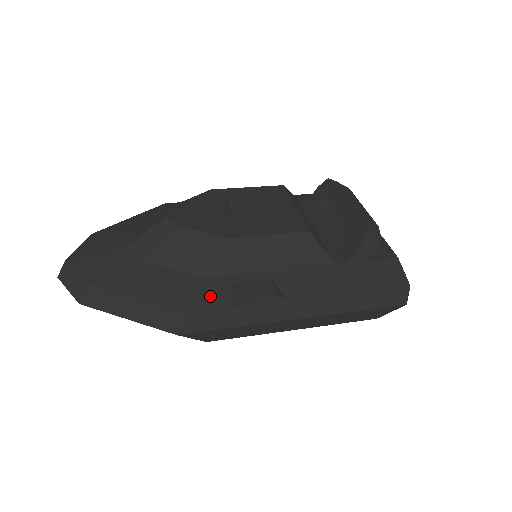
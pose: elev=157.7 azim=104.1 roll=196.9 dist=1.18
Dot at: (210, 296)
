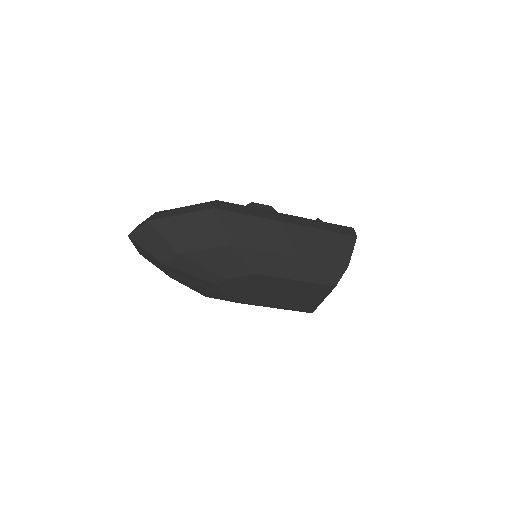
Dot at: occluded
